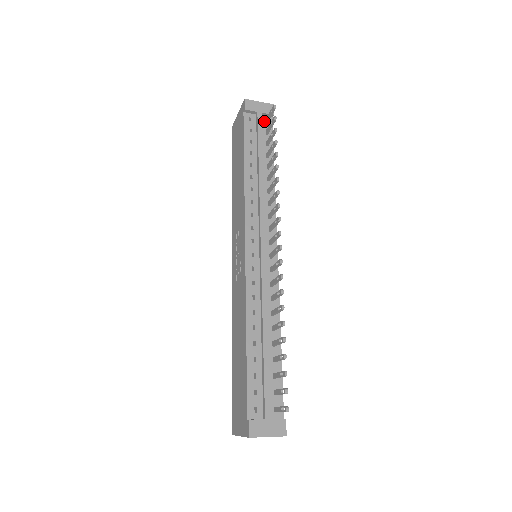
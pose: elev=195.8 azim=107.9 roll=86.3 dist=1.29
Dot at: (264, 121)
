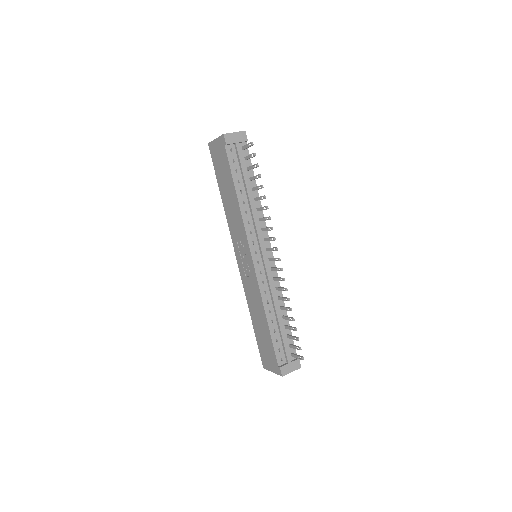
Dot at: (241, 148)
